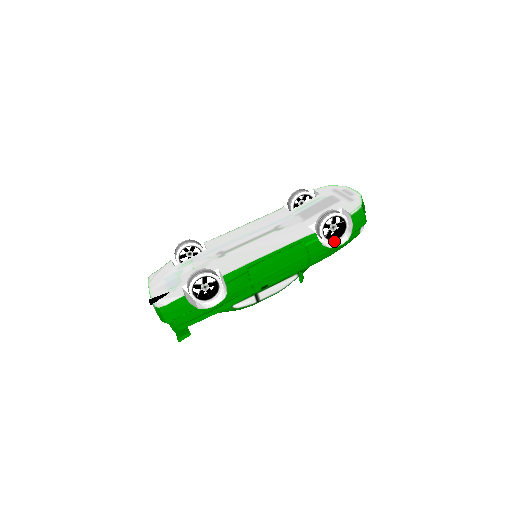
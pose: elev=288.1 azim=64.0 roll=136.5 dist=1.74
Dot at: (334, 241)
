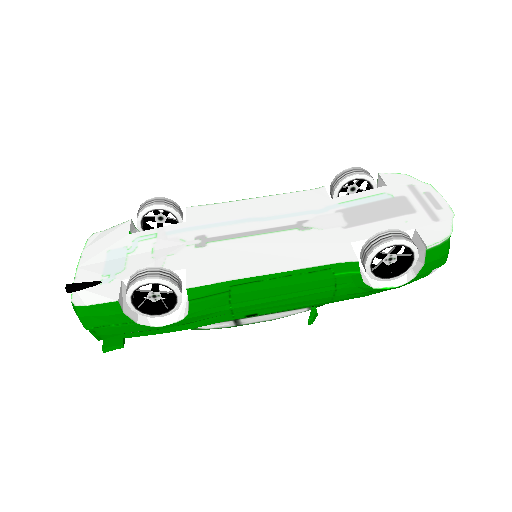
Dot at: (384, 279)
